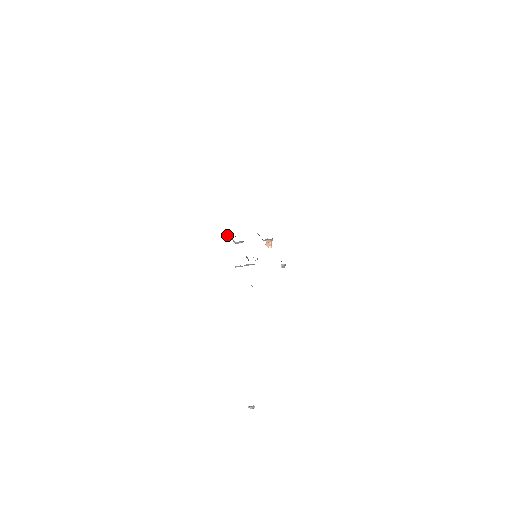
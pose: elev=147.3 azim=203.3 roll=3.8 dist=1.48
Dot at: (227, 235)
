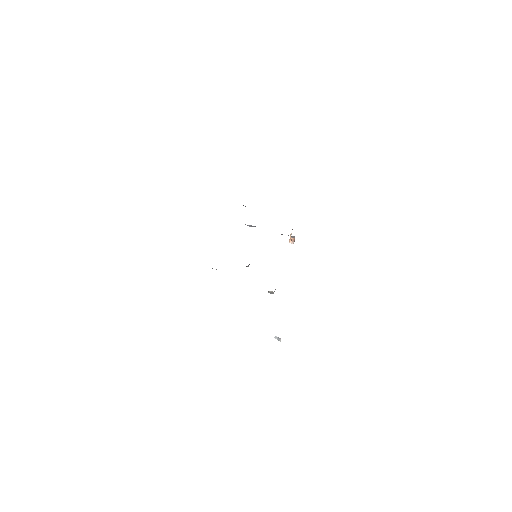
Dot at: occluded
